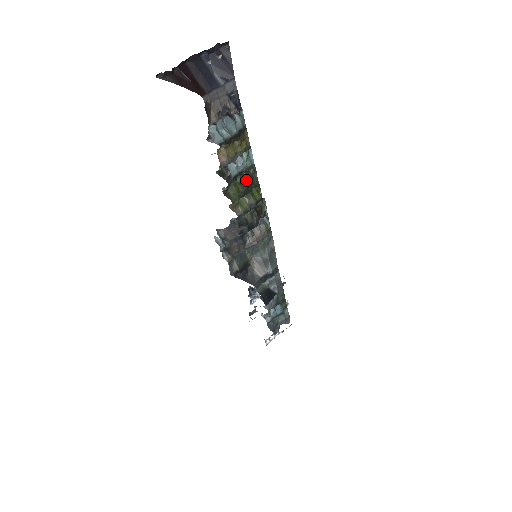
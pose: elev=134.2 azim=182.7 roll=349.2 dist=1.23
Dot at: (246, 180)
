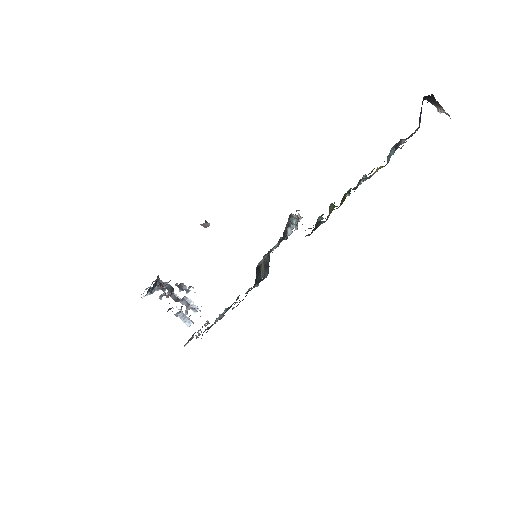
Dot at: occluded
